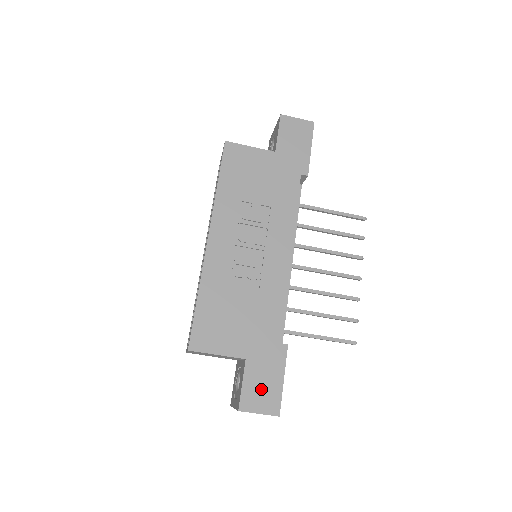
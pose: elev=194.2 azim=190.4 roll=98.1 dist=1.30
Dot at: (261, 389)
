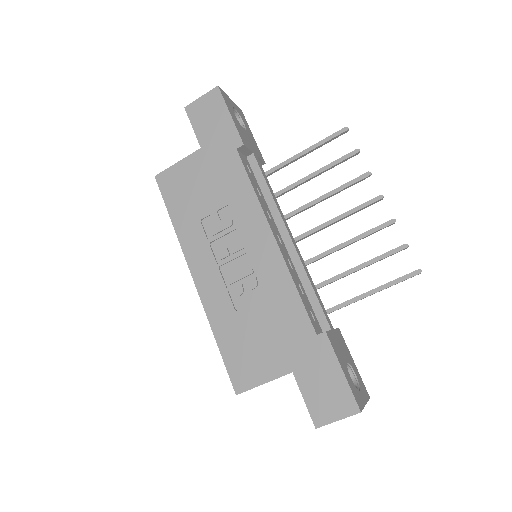
Dot at: (325, 394)
